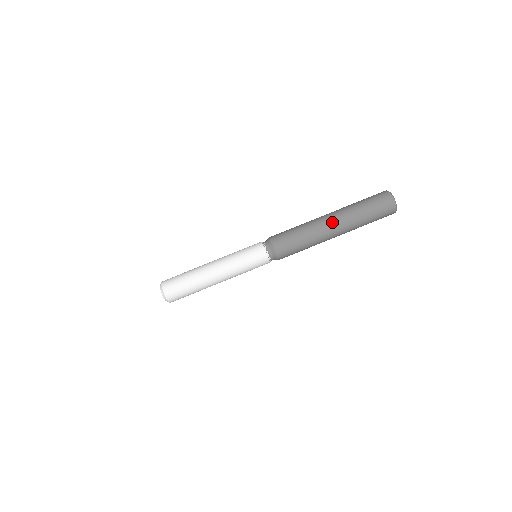
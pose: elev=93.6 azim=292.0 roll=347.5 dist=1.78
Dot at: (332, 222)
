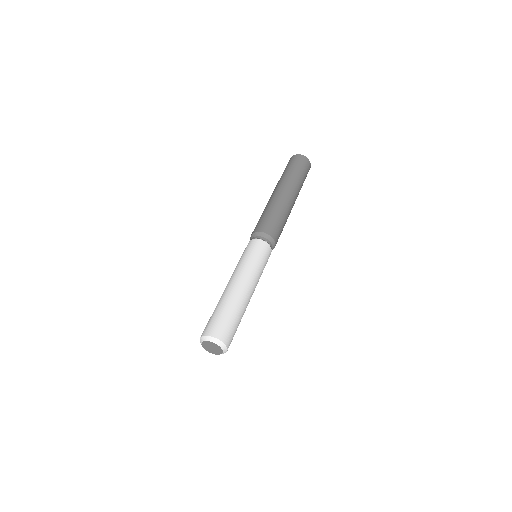
Dot at: (291, 195)
